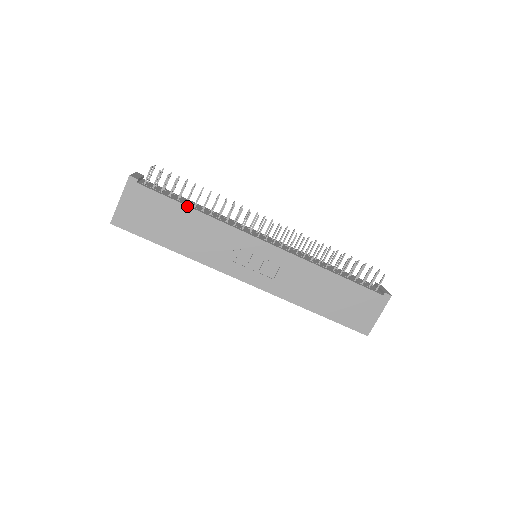
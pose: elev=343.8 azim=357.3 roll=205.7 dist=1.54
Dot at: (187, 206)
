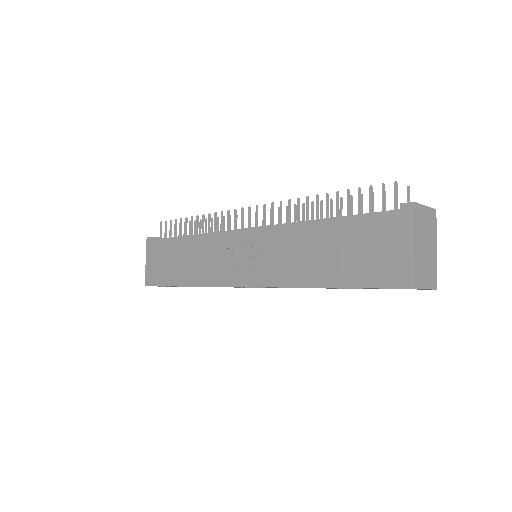
Dot at: (181, 237)
